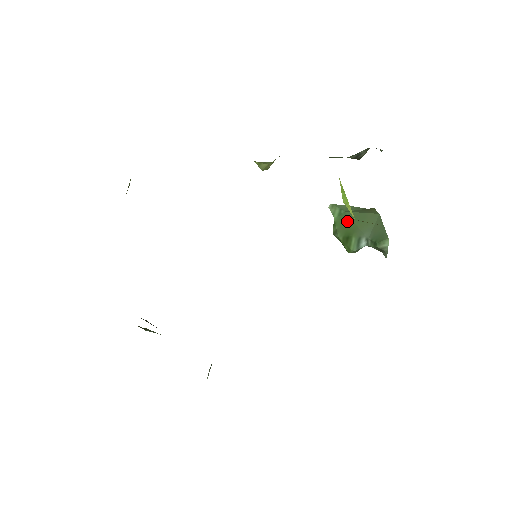
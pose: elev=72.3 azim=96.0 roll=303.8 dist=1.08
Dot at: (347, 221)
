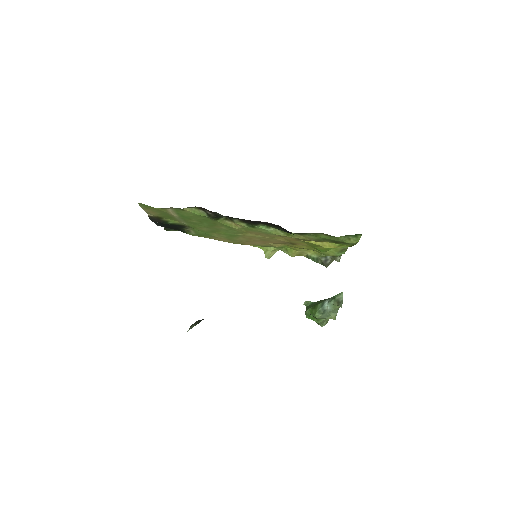
Dot at: (316, 302)
